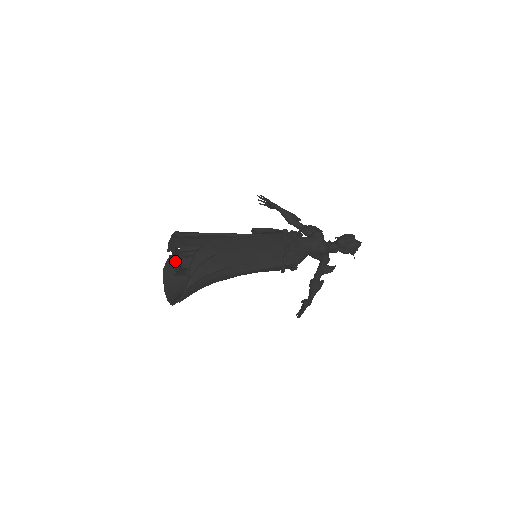
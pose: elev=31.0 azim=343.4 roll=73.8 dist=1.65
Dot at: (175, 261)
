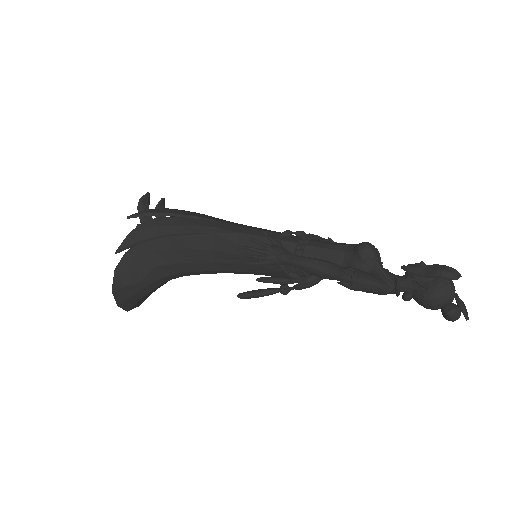
Dot at: occluded
